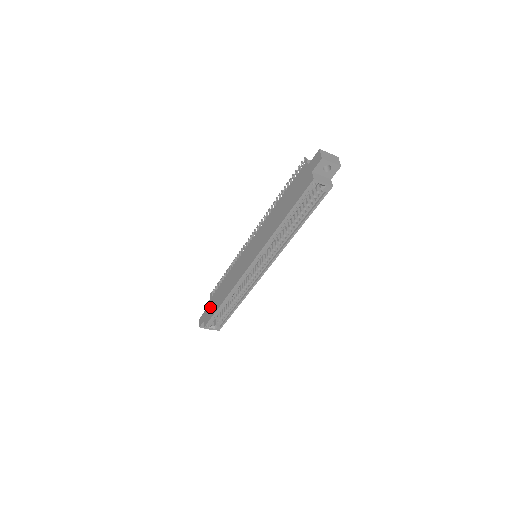
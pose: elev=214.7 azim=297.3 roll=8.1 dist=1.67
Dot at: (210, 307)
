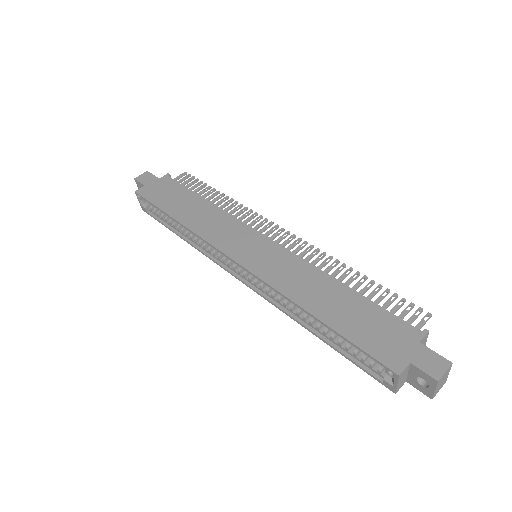
Dot at: (165, 190)
